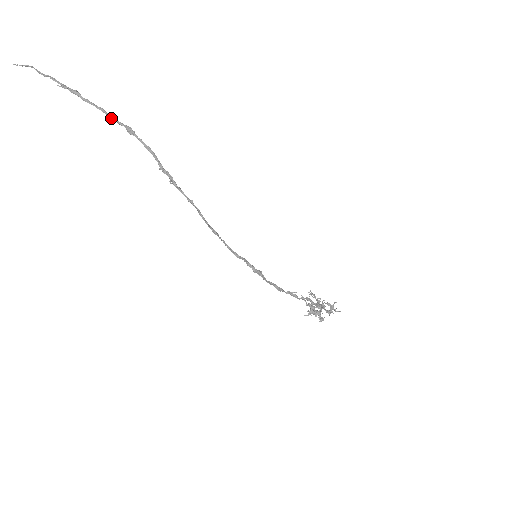
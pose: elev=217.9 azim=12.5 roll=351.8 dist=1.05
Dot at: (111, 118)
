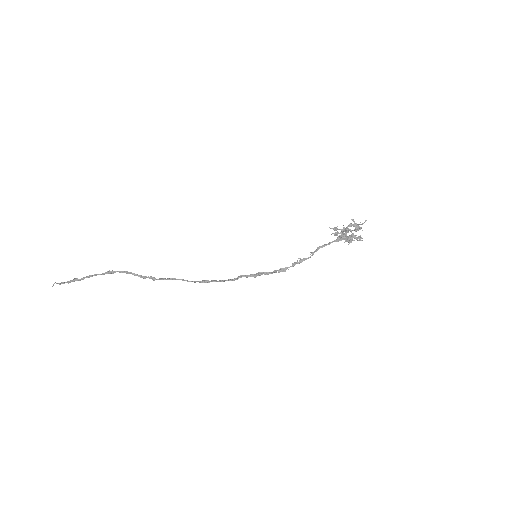
Dot at: occluded
